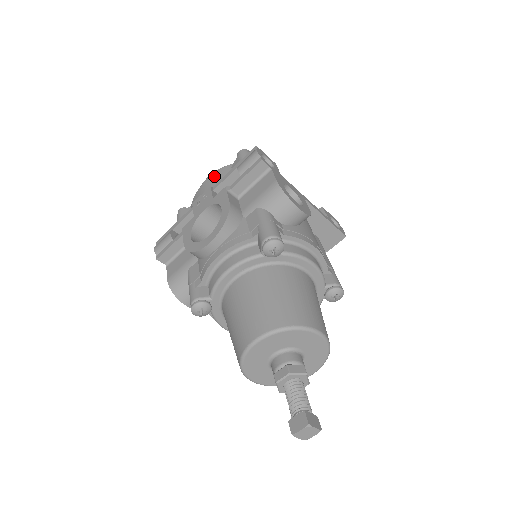
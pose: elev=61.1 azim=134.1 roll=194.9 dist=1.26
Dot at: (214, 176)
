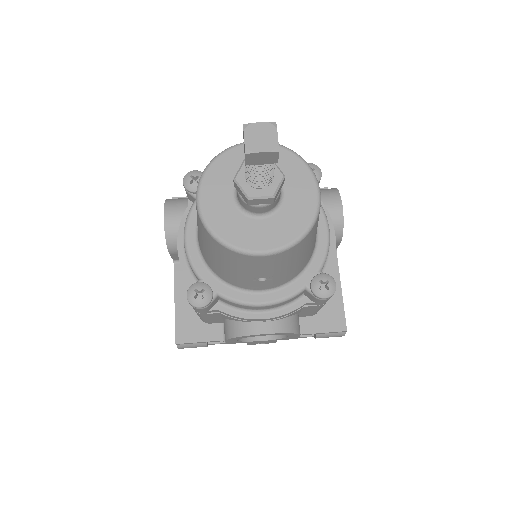
Dot at: occluded
